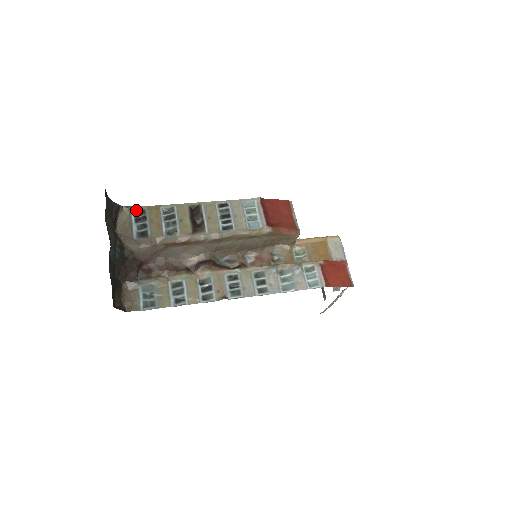
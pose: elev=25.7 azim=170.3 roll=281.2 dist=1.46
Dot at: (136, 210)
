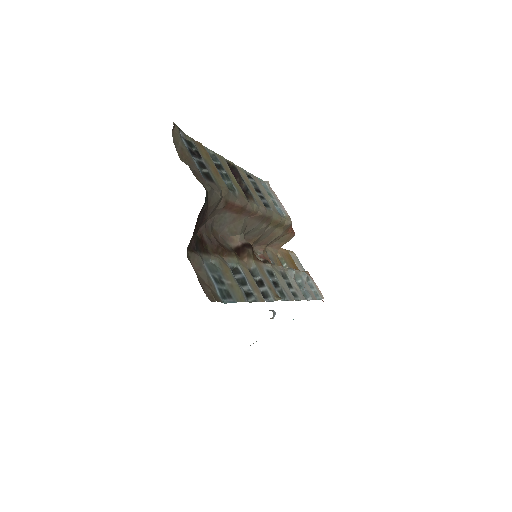
Dot at: (183, 137)
